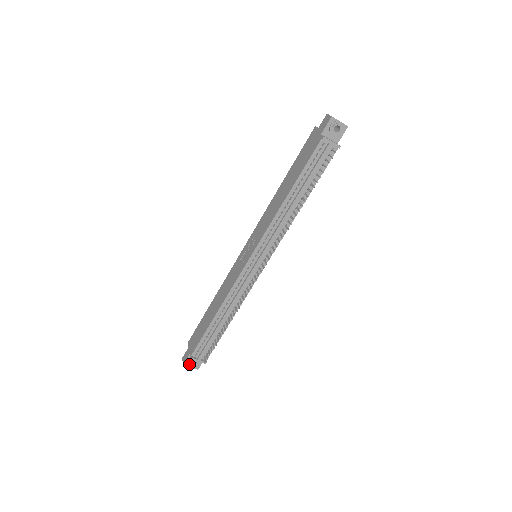
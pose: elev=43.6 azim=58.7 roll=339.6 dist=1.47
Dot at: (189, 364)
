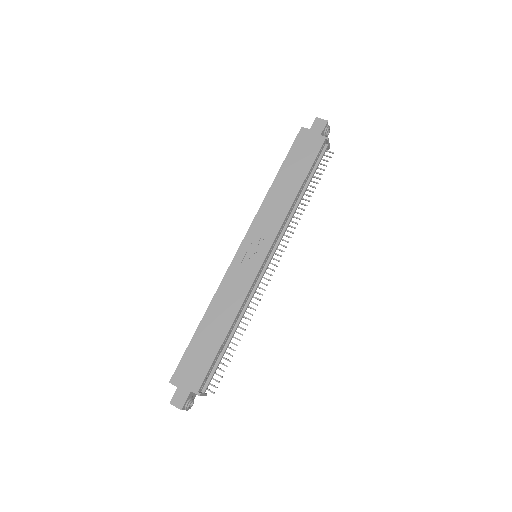
Dot at: (189, 405)
